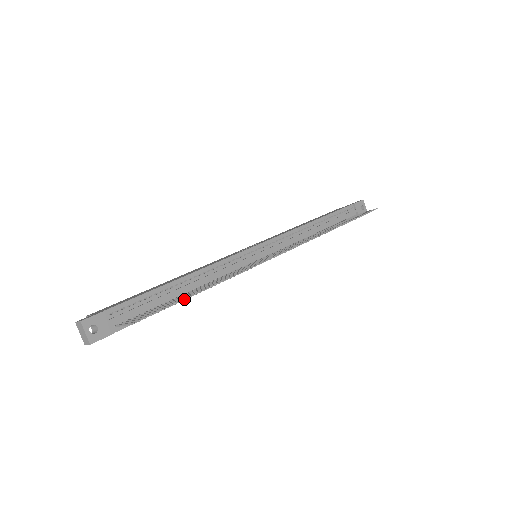
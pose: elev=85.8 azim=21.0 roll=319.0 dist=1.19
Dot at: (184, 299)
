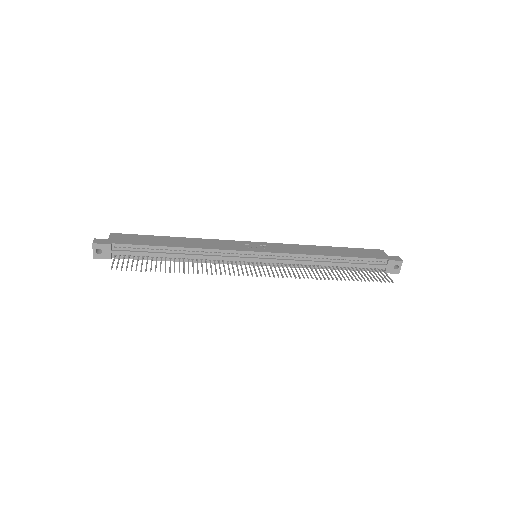
Dot at: (155, 271)
